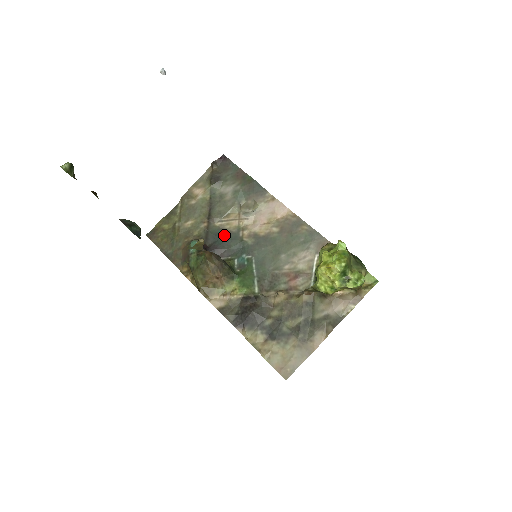
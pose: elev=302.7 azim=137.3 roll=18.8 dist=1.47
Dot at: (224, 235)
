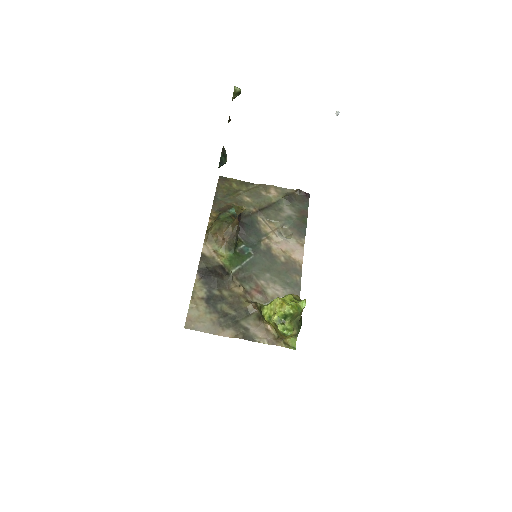
Dot at: (255, 227)
